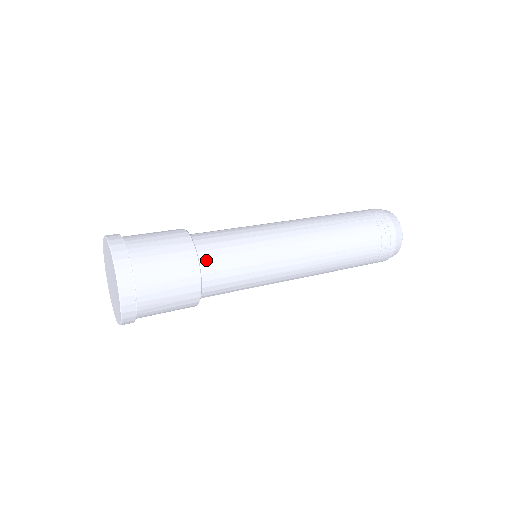
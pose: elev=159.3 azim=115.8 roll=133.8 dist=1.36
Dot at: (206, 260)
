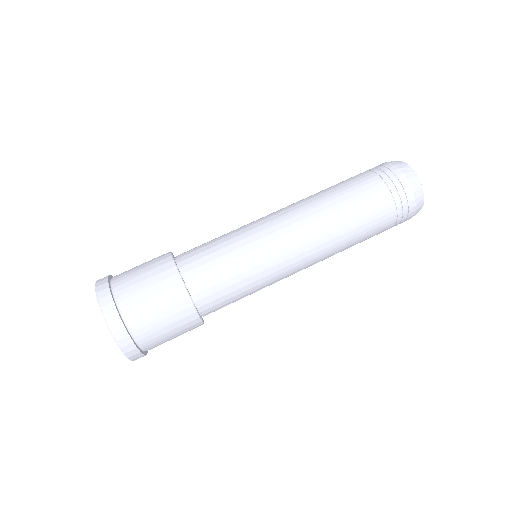
Dot at: (197, 287)
